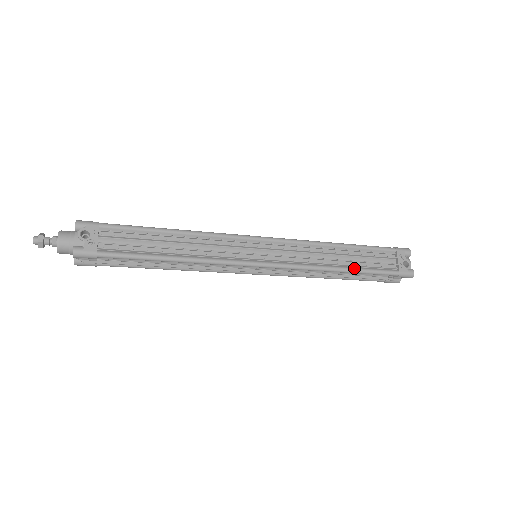
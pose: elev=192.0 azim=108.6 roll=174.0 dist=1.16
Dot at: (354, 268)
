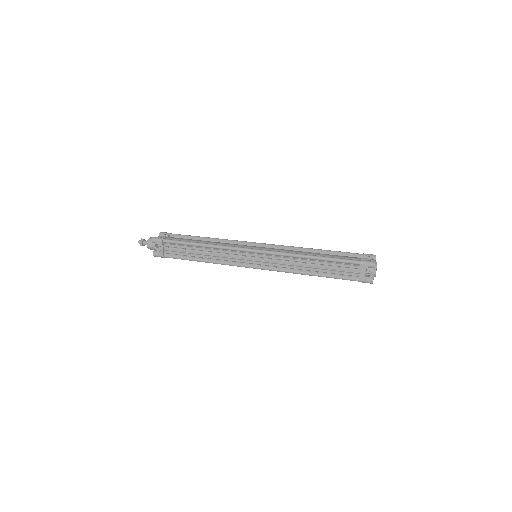
Dot at: (320, 274)
